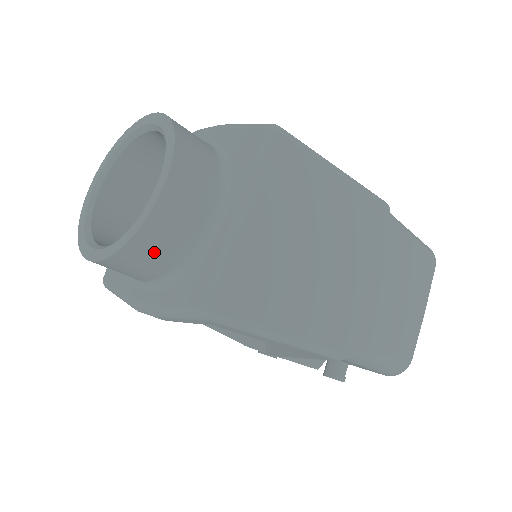
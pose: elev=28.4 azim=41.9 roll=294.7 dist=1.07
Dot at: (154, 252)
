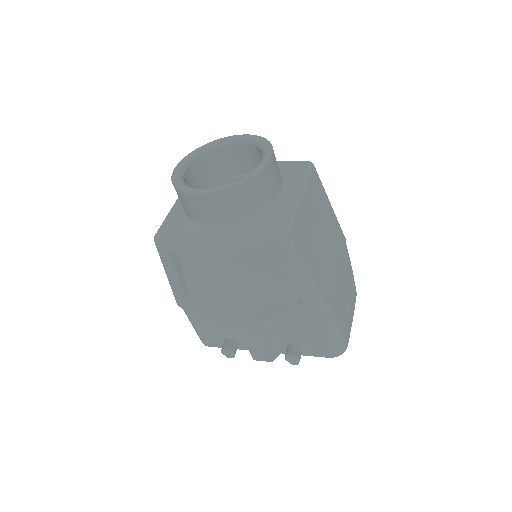
Dot at: (250, 197)
